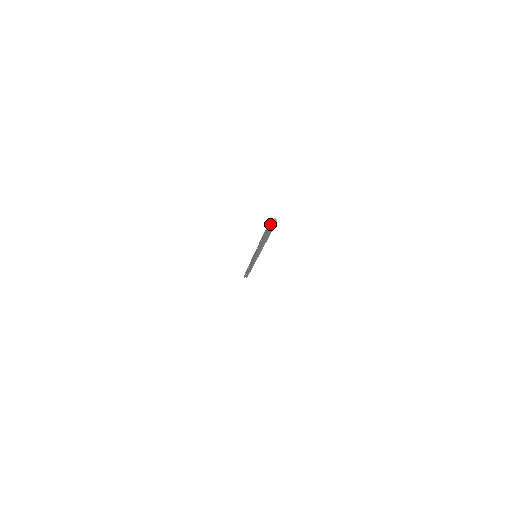
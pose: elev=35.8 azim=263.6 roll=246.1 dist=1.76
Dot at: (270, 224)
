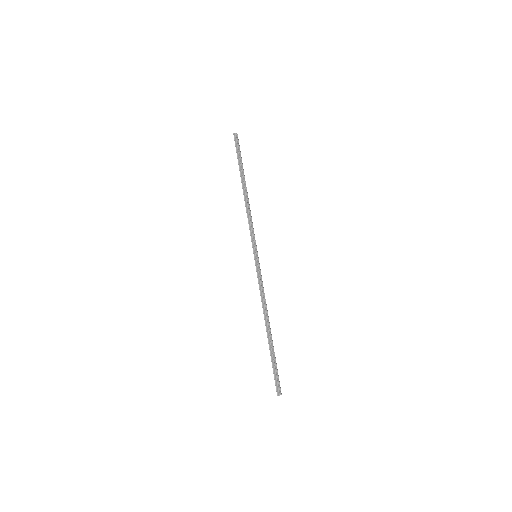
Dot at: occluded
